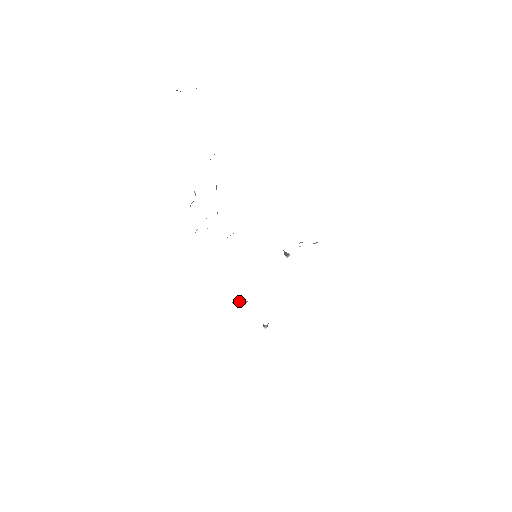
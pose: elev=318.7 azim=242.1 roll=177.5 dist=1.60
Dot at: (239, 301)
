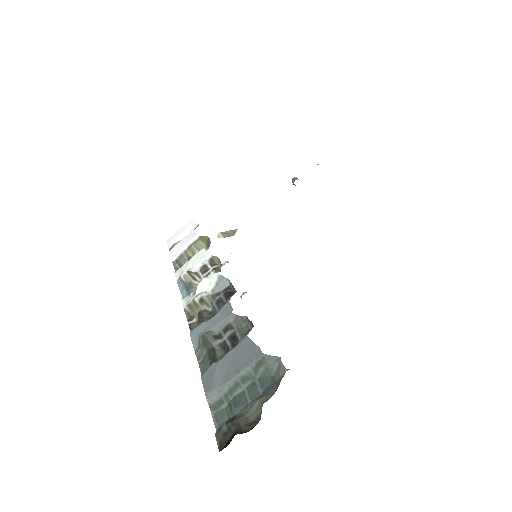
Dot at: occluded
